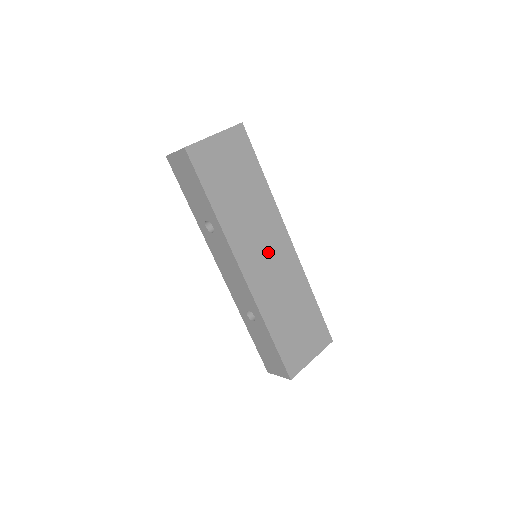
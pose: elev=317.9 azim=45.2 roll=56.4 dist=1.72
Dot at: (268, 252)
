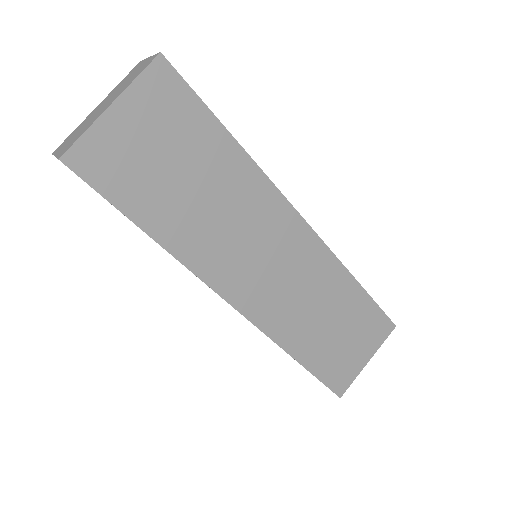
Dot at: (270, 258)
